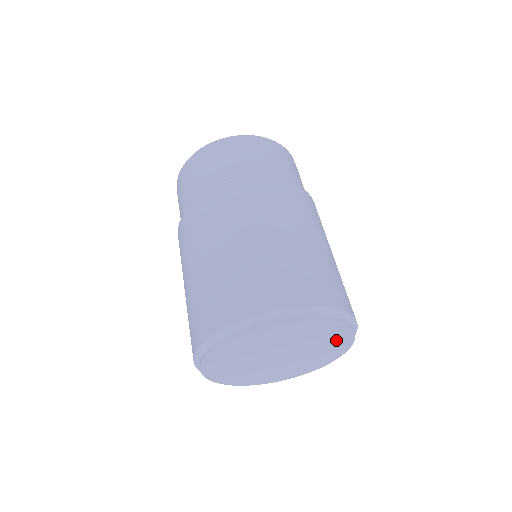
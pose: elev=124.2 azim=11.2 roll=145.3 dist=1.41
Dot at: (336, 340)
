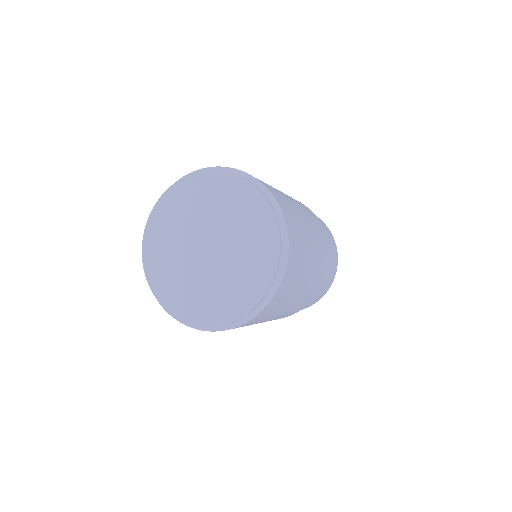
Dot at: (260, 259)
